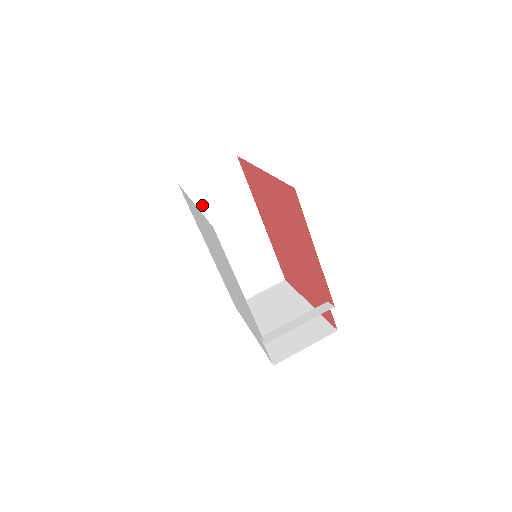
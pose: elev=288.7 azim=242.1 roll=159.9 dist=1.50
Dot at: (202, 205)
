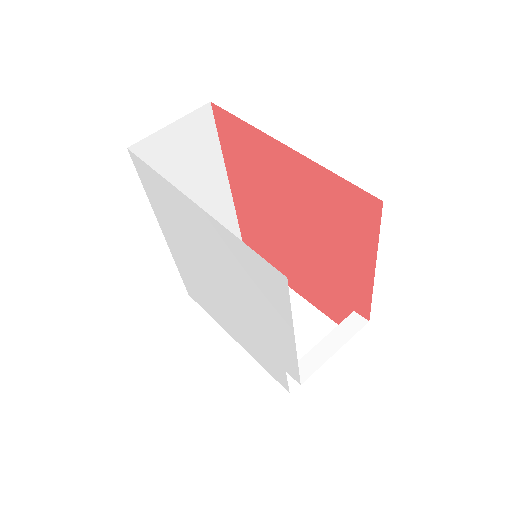
Dot at: occluded
